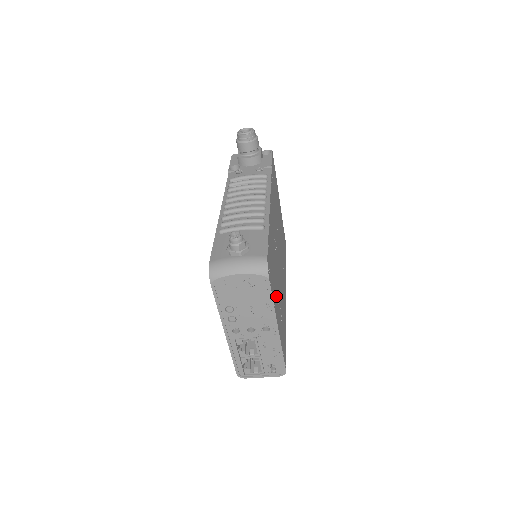
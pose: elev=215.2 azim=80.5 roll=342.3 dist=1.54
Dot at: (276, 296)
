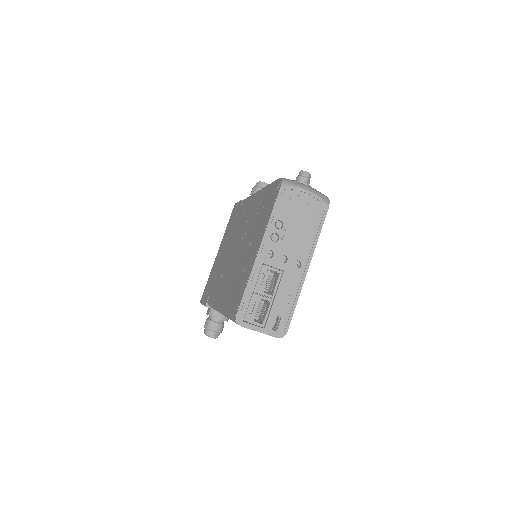
Dot at: occluded
